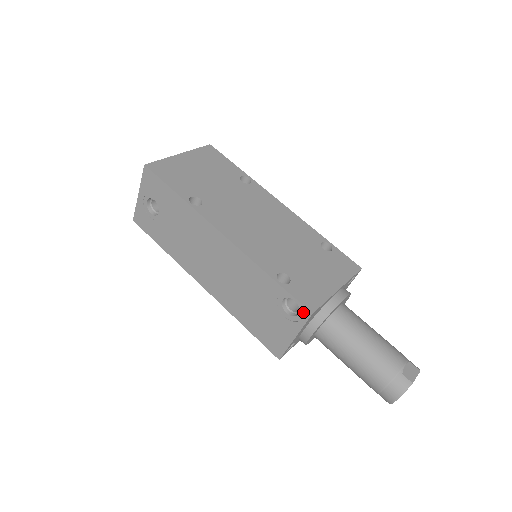
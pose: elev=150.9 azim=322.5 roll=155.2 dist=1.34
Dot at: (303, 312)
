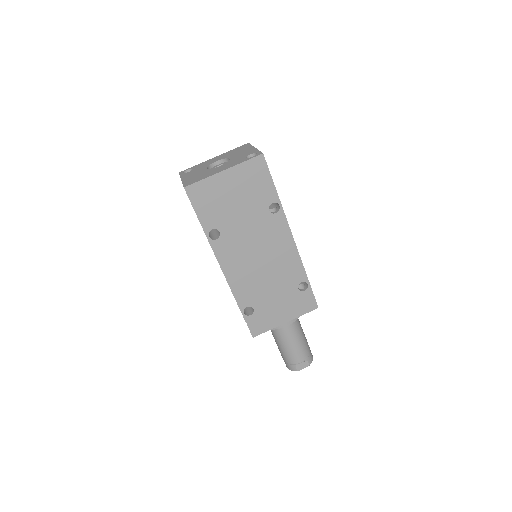
Dot at: (250, 331)
